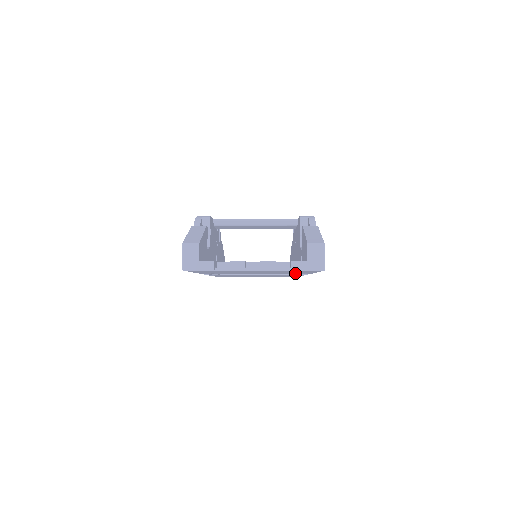
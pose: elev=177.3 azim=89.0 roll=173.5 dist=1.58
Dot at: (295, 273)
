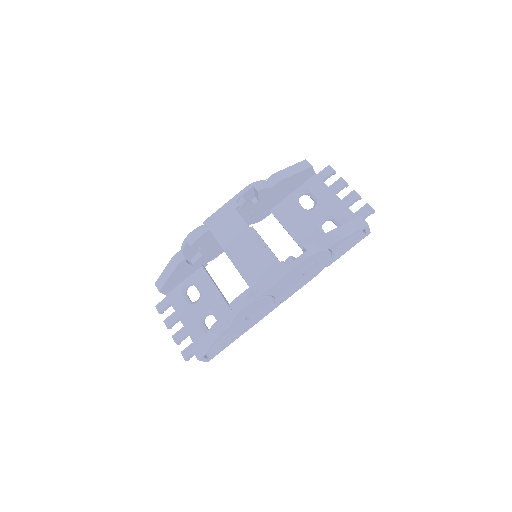
Dot at: occluded
